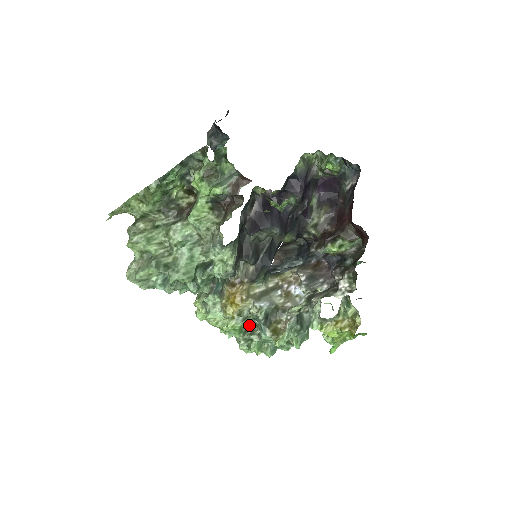
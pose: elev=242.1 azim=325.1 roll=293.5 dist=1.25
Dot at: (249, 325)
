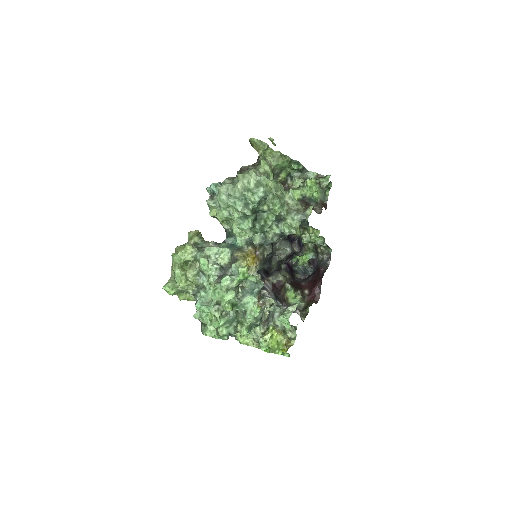
Dot at: (256, 280)
